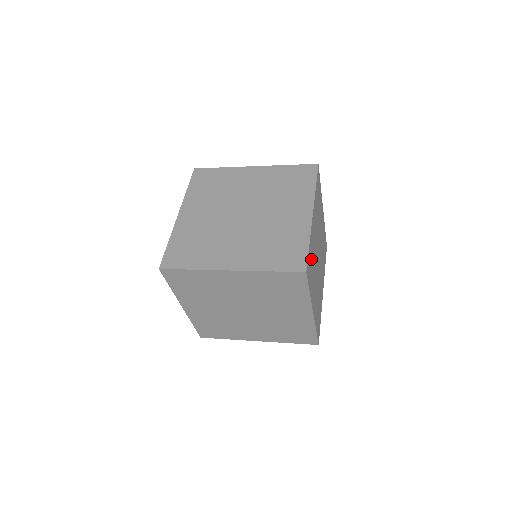
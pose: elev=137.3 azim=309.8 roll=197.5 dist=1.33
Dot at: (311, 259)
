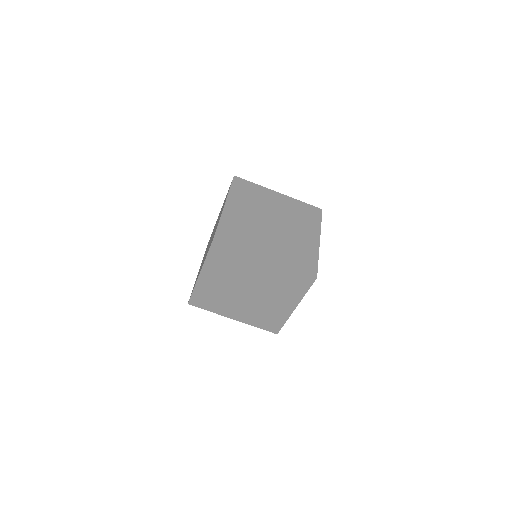
Dot at: occluded
